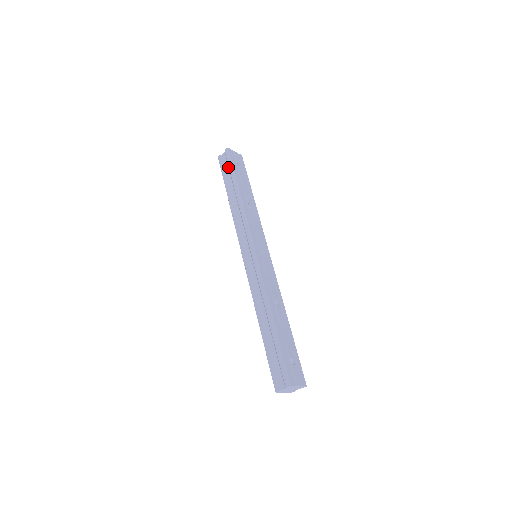
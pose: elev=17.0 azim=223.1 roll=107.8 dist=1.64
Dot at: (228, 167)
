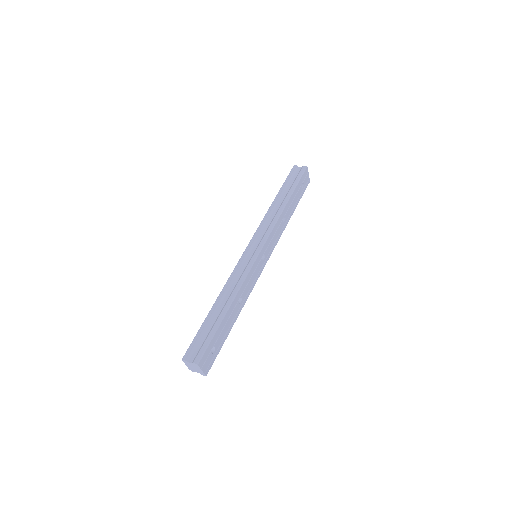
Dot at: (295, 179)
